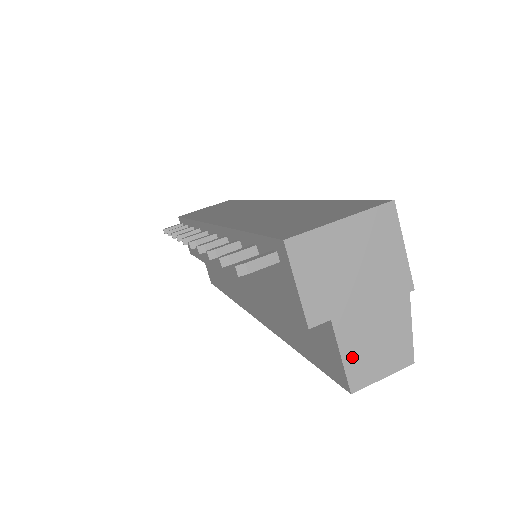
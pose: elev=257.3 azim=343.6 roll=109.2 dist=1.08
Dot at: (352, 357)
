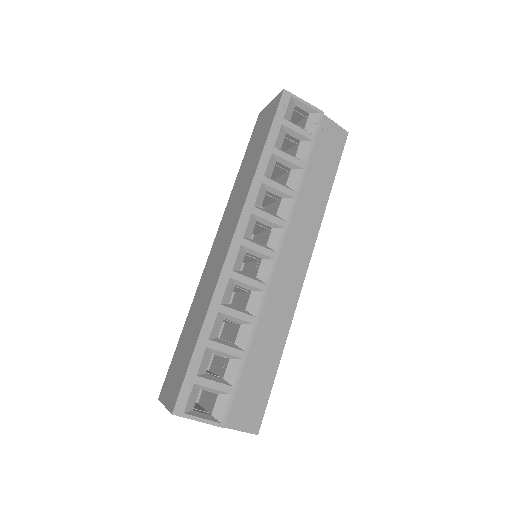
Dot at: occluded
